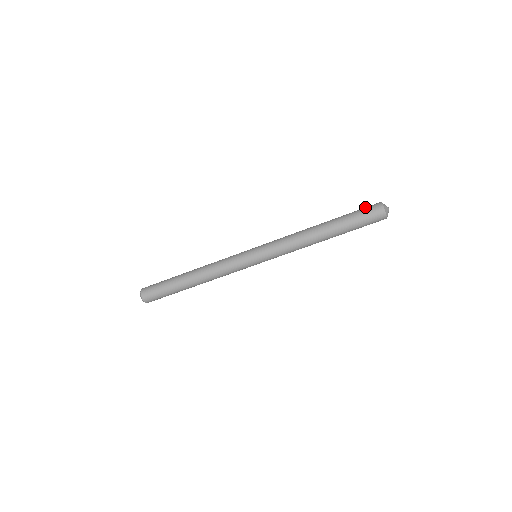
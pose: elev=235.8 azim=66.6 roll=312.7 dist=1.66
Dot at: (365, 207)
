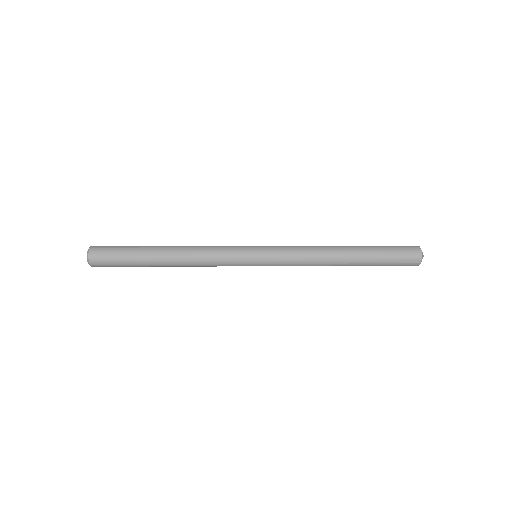
Dot at: (403, 250)
